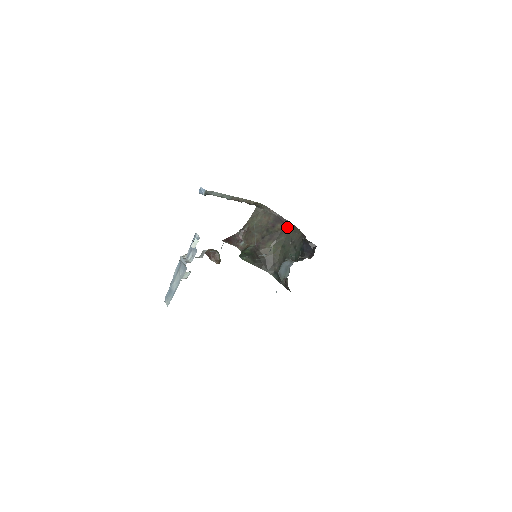
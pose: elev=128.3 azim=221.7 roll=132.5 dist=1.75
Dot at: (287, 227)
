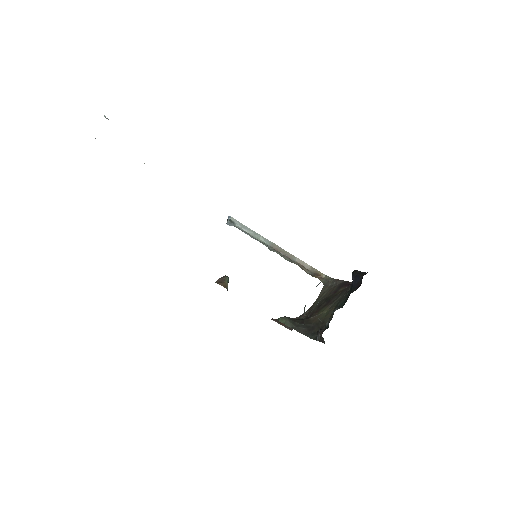
Dot at: (349, 286)
